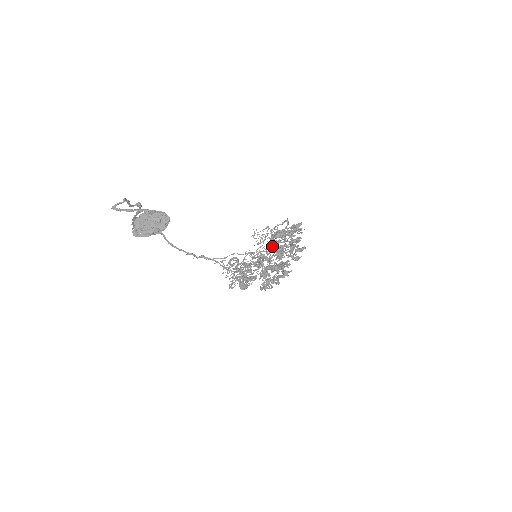
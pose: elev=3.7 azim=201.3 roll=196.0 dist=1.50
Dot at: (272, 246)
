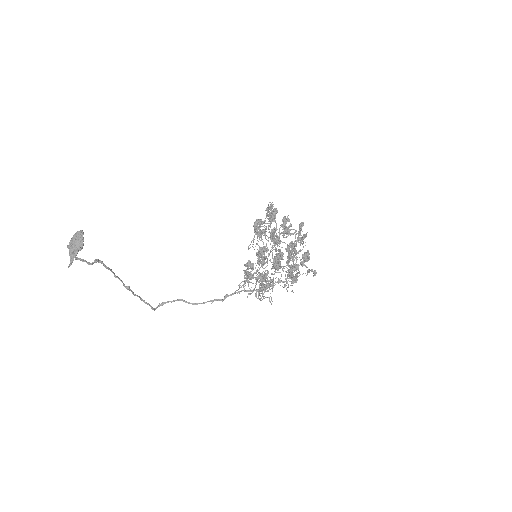
Dot at: (259, 237)
